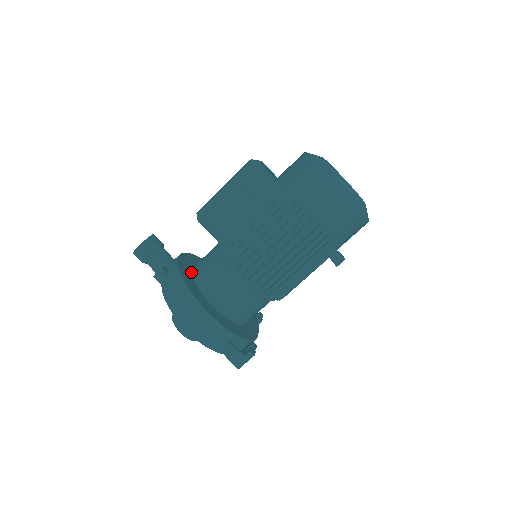
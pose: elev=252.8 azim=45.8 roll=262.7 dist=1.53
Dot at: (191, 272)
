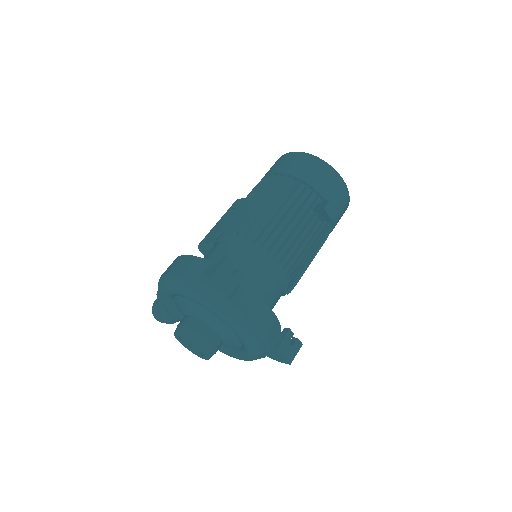
Dot at: occluded
